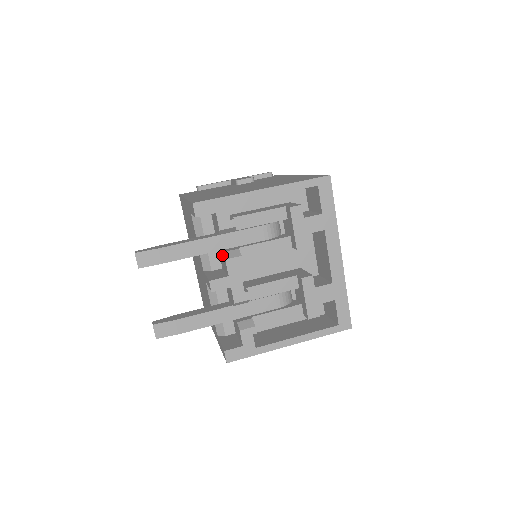
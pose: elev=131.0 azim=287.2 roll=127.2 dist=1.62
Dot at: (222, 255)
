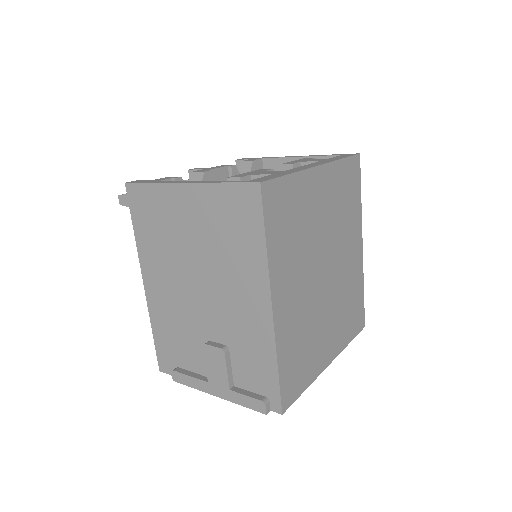
Dot at: occluded
